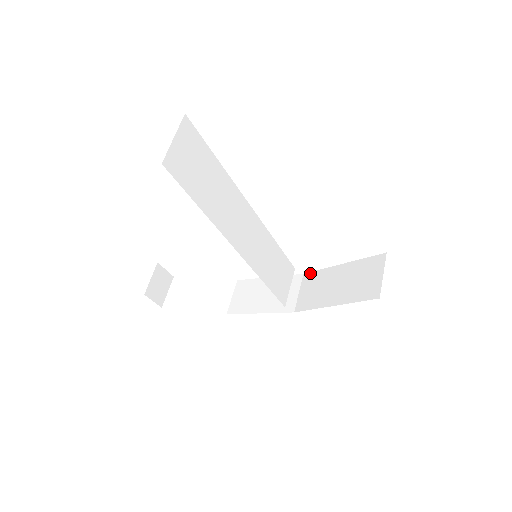
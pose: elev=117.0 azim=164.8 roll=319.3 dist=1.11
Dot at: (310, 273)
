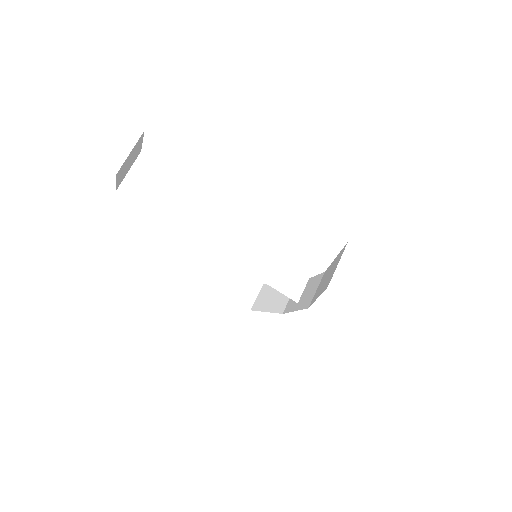
Dot at: (326, 270)
